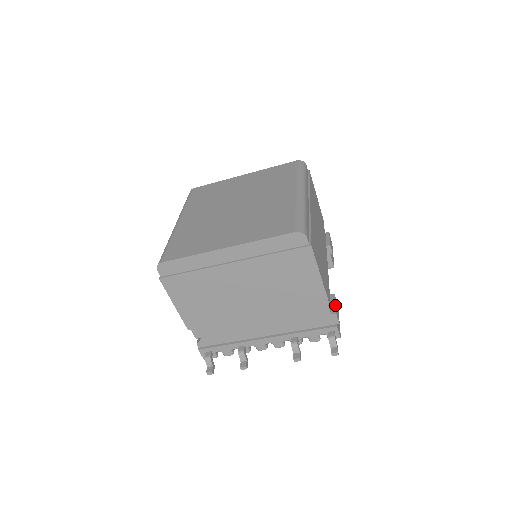
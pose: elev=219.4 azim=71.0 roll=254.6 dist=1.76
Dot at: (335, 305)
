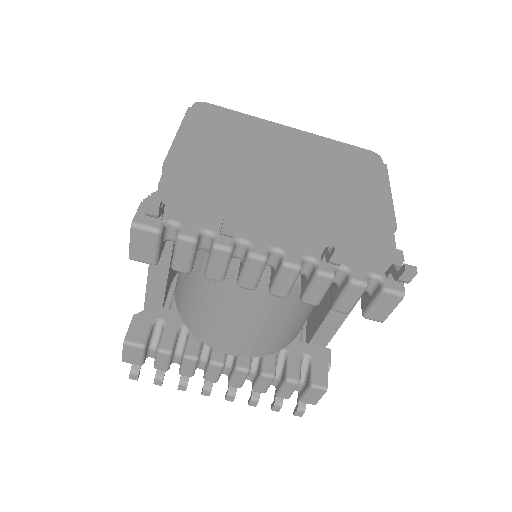
Dot at: occluded
